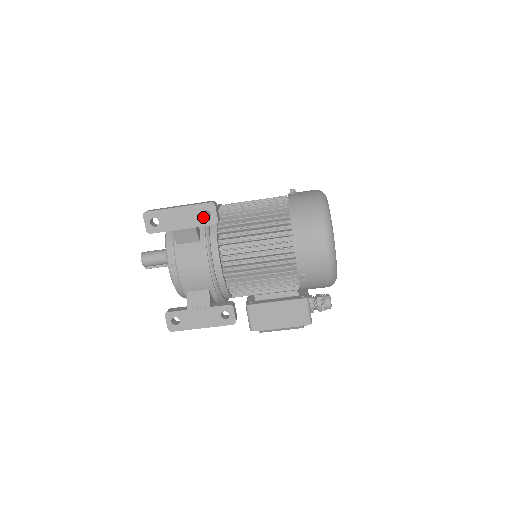
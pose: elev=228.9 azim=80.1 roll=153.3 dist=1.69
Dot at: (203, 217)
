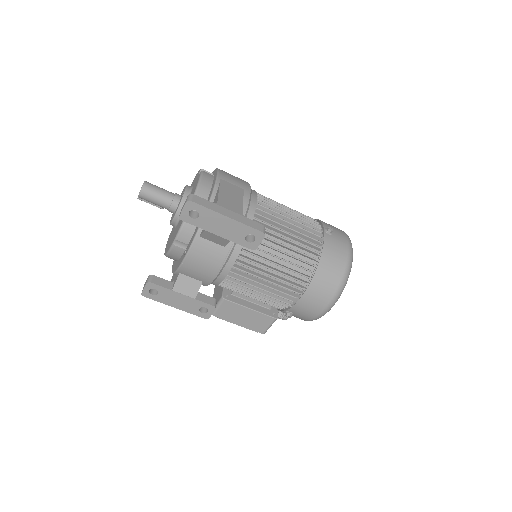
Dot at: (245, 237)
